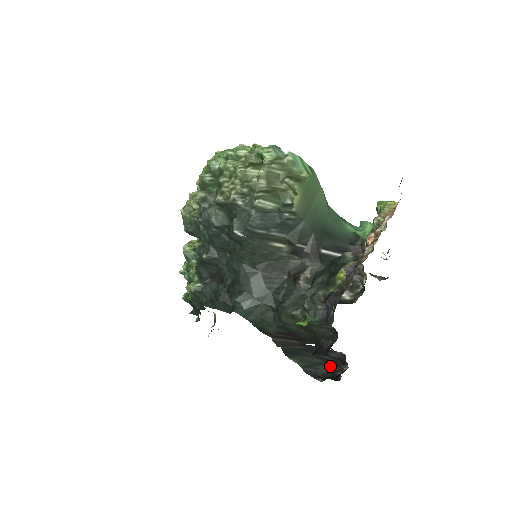
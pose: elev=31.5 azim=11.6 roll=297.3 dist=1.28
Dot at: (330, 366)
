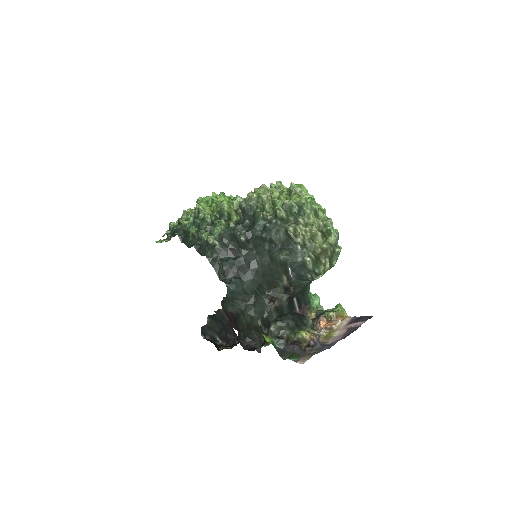
Dot at: (217, 335)
